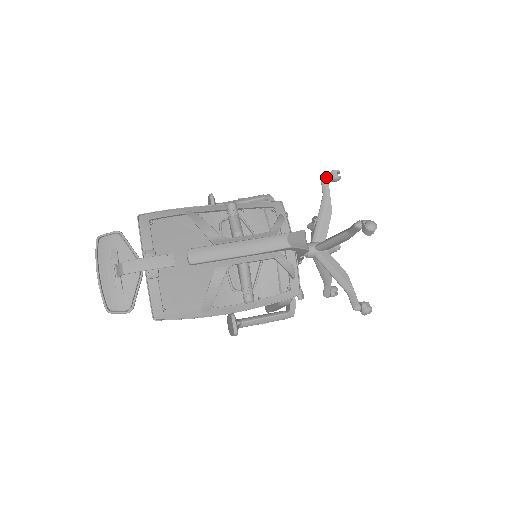
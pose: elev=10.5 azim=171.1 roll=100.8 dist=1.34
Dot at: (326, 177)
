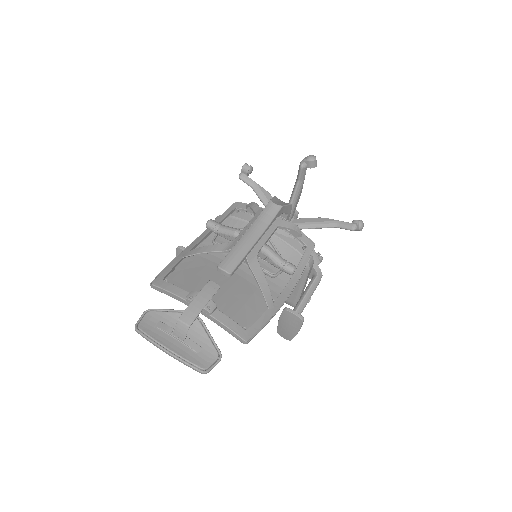
Dot at: (243, 174)
